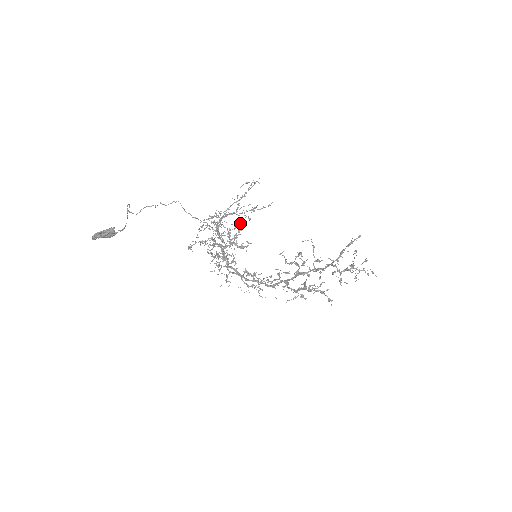
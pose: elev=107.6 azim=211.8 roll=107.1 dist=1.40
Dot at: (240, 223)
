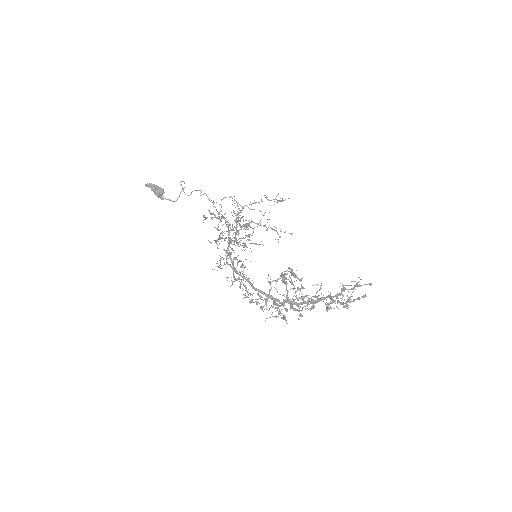
Dot at: occluded
